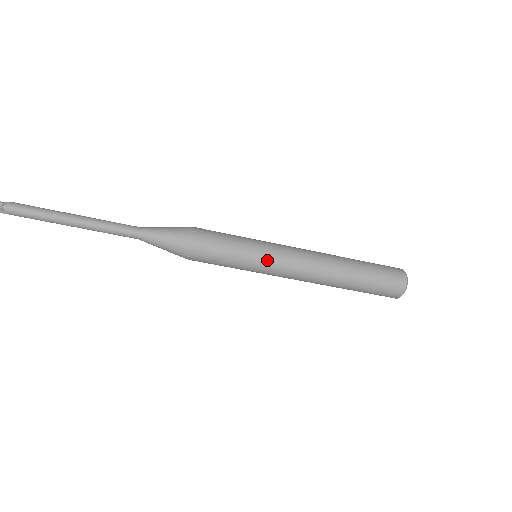
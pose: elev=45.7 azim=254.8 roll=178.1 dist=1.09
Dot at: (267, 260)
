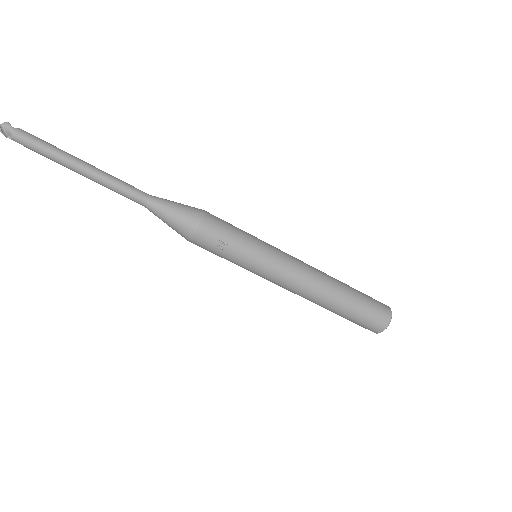
Dot at: (270, 257)
